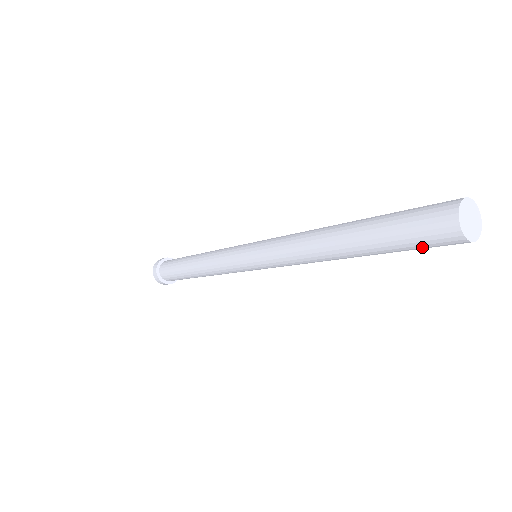
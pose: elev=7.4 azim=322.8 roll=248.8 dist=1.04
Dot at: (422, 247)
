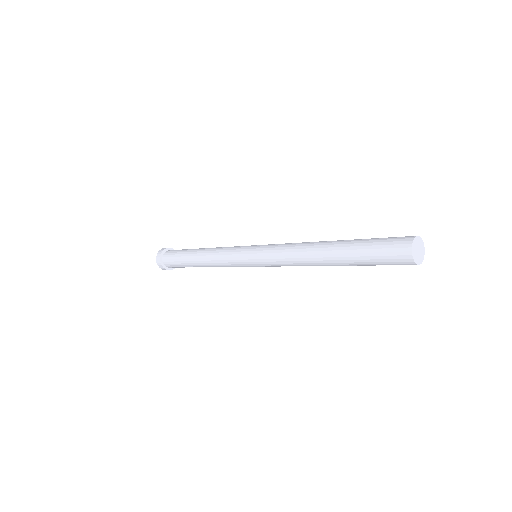
Dot at: occluded
